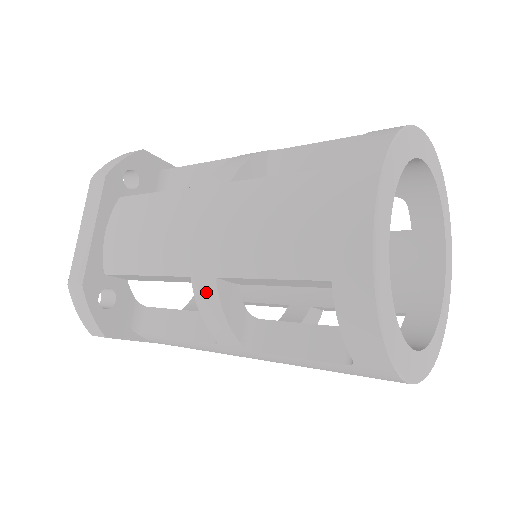
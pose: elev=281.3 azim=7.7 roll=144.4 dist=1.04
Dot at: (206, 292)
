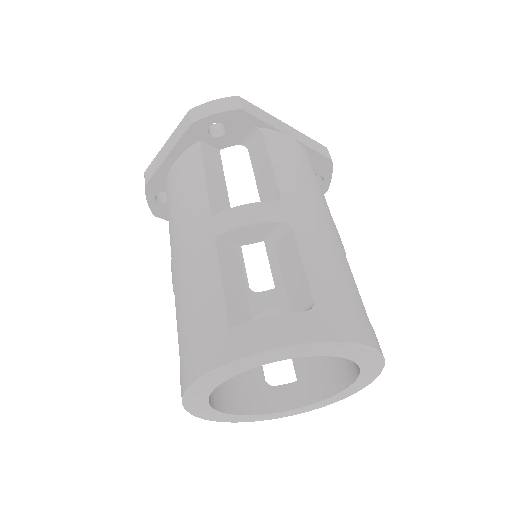
Dot at: occluded
